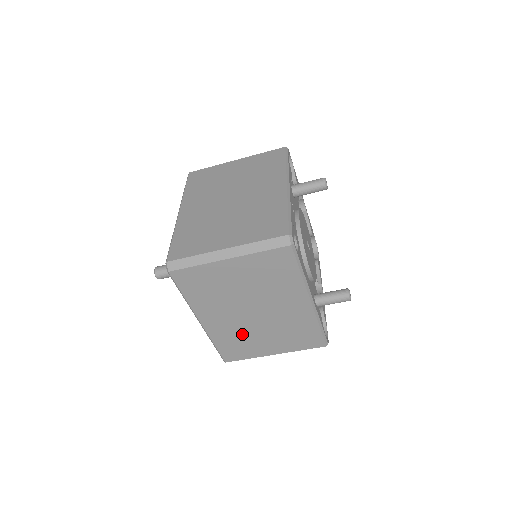
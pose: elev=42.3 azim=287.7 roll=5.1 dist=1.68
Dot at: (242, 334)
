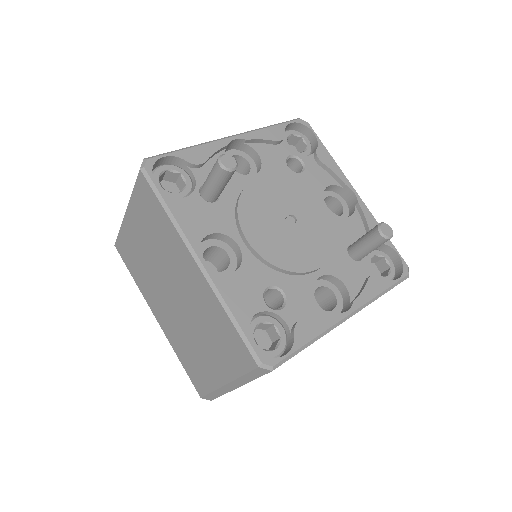
Dot at: occluded
